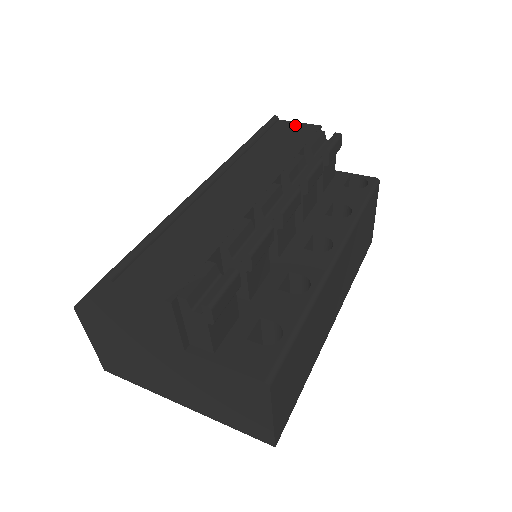
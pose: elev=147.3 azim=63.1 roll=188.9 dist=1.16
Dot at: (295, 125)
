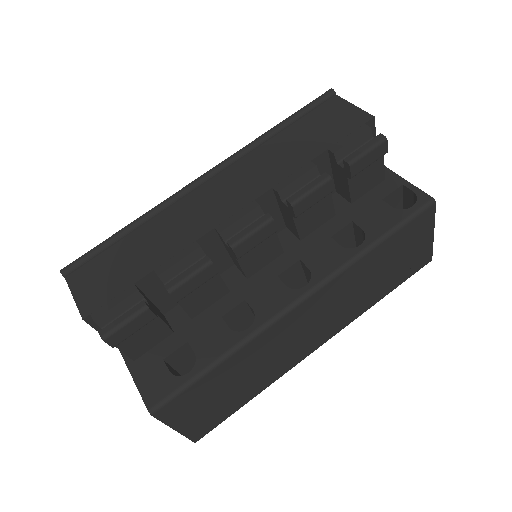
Dot at: (345, 109)
